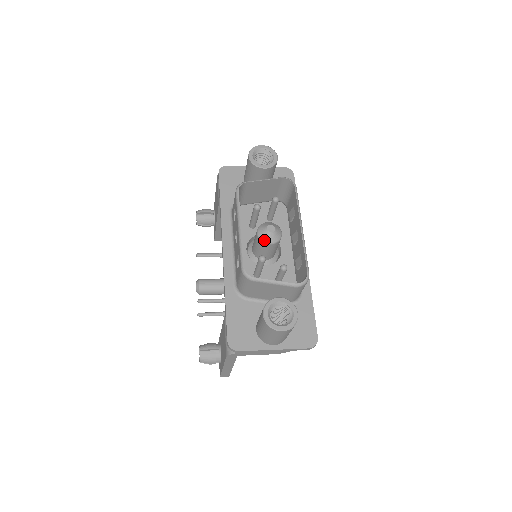
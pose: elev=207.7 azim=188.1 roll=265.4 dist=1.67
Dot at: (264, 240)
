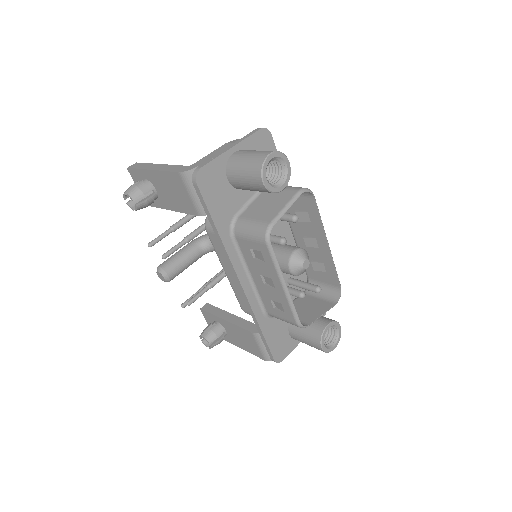
Dot at: (298, 275)
